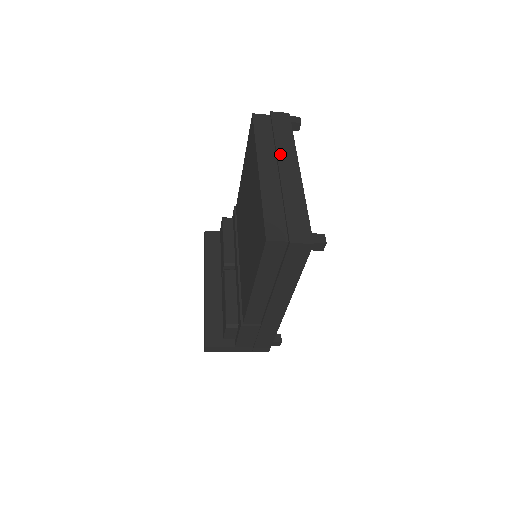
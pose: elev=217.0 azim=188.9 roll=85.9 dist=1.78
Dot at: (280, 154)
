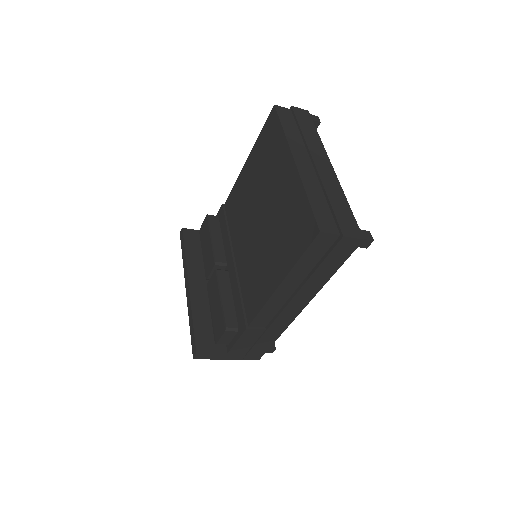
Dot at: (311, 148)
